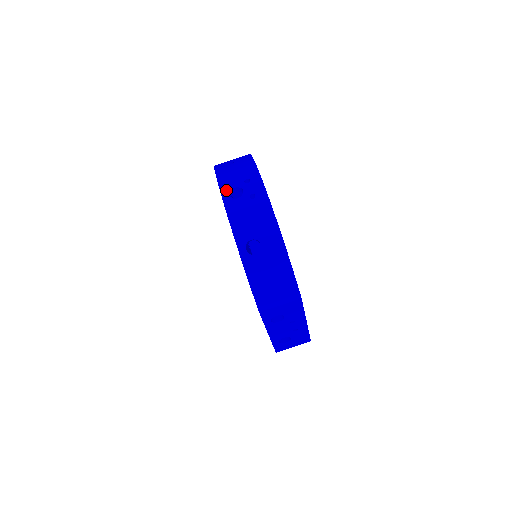
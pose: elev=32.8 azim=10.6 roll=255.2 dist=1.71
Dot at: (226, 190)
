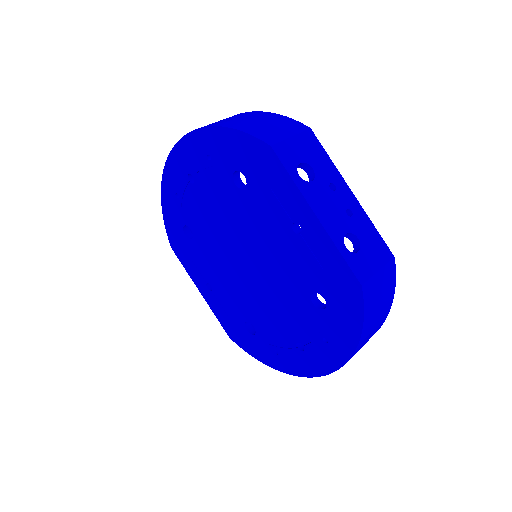
Dot at: occluded
